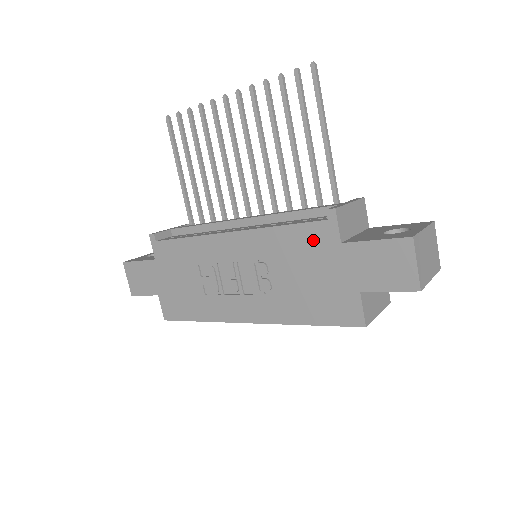
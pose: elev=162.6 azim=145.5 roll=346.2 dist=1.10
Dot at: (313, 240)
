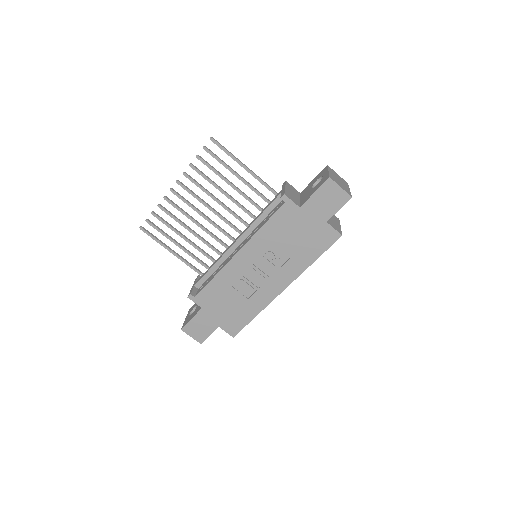
Dot at: (285, 218)
